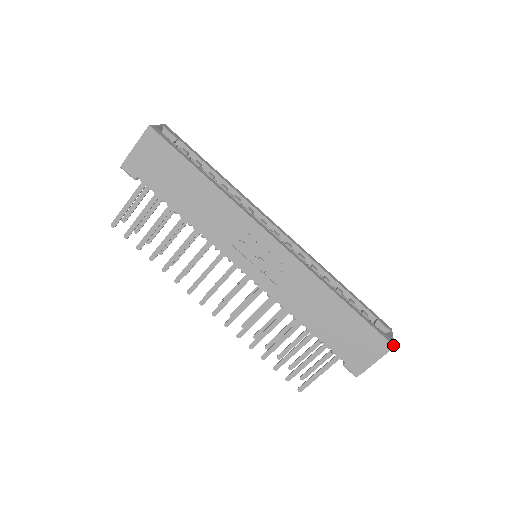
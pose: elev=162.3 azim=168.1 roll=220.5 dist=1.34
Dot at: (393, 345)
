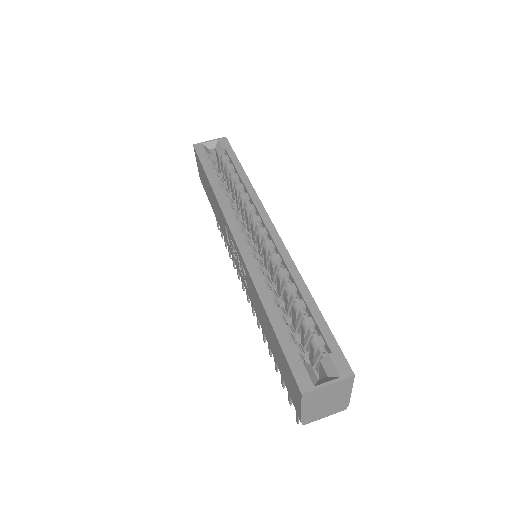
Dot at: (300, 391)
